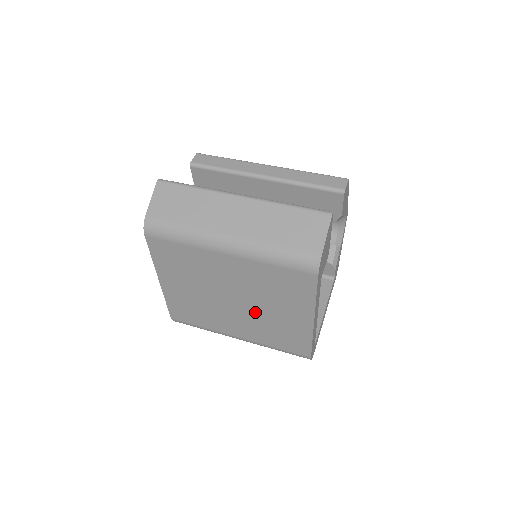
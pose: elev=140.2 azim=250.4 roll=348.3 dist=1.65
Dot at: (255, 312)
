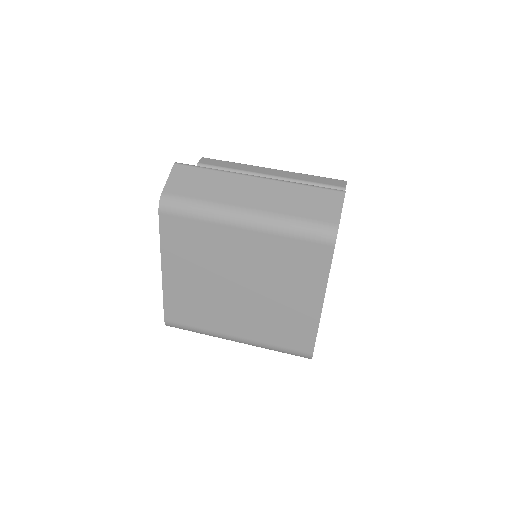
Dot at: (261, 300)
